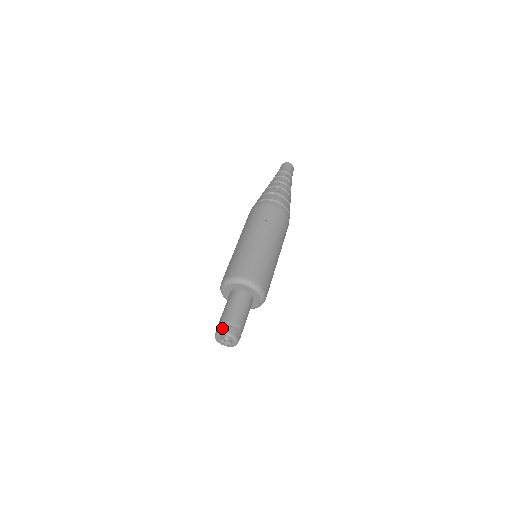
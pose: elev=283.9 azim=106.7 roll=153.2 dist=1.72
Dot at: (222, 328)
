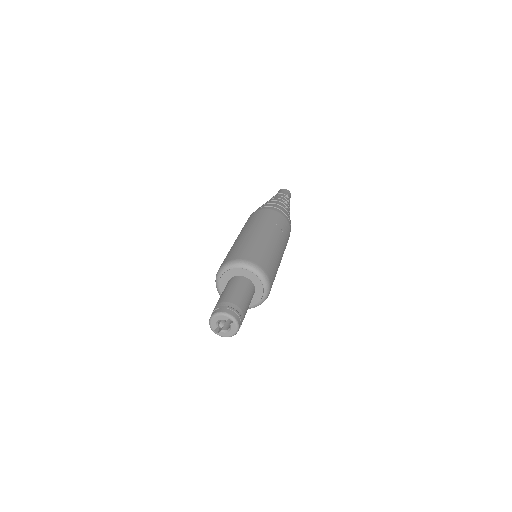
Dot at: (228, 309)
